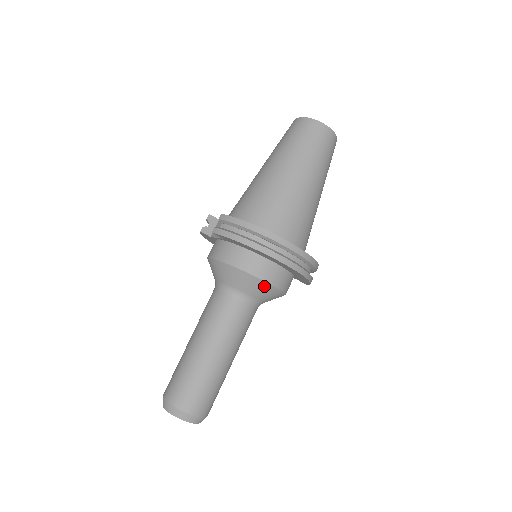
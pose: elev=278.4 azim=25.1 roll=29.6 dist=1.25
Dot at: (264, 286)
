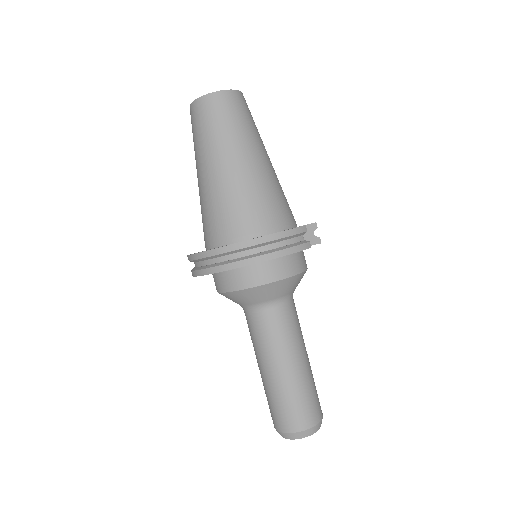
Dot at: (247, 293)
